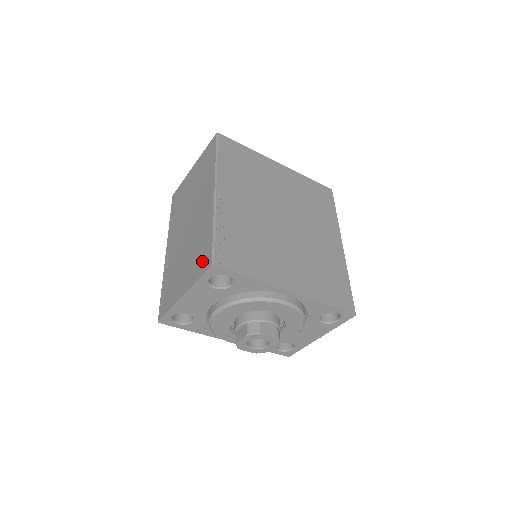
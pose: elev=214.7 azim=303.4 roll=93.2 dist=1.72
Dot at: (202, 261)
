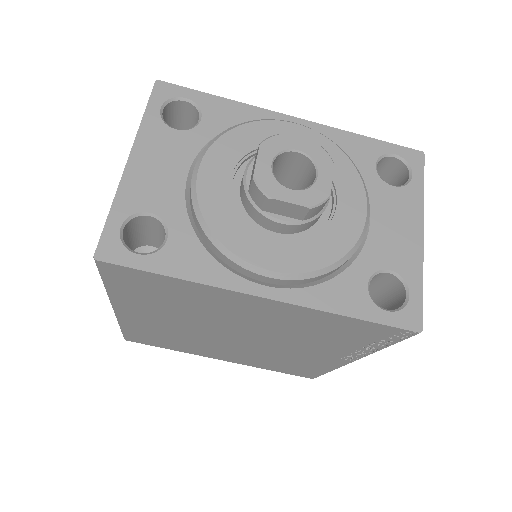
Dot at: occluded
